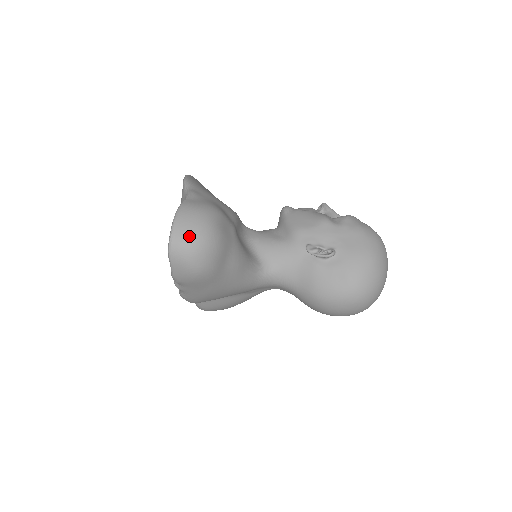
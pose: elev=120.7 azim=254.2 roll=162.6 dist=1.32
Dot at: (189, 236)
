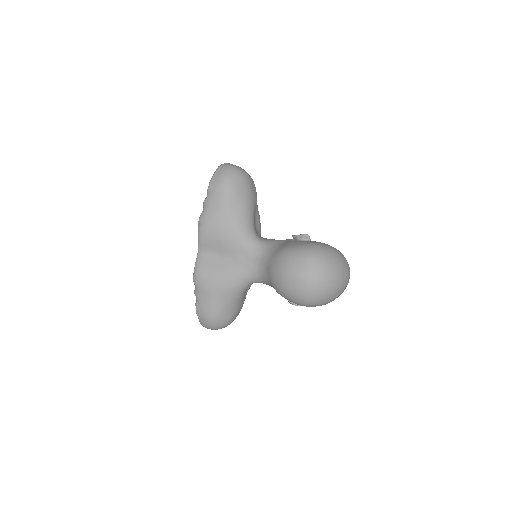
Dot at: (235, 165)
